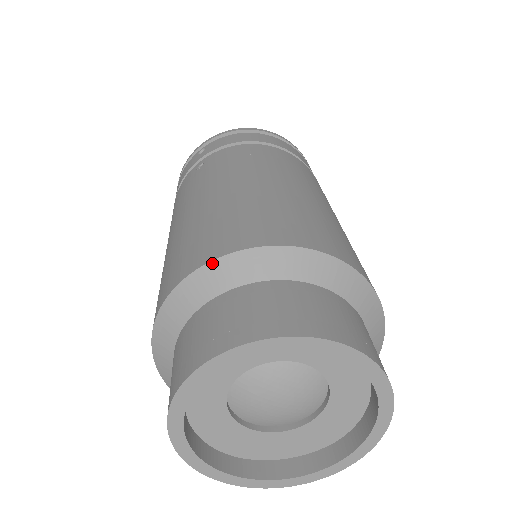
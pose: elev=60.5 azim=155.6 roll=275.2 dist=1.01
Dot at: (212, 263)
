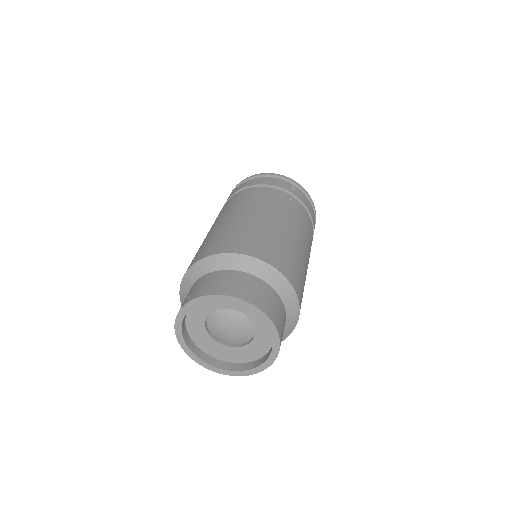
Dot at: (180, 290)
